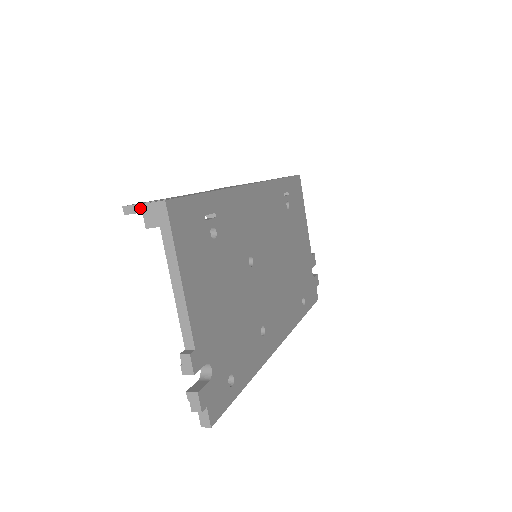
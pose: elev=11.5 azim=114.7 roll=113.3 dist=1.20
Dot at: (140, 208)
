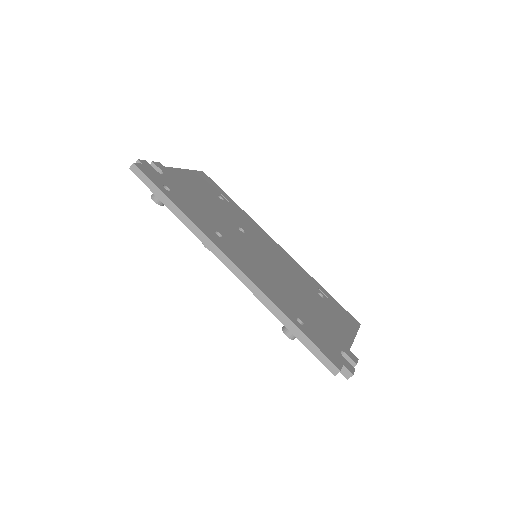
Dot at: occluded
